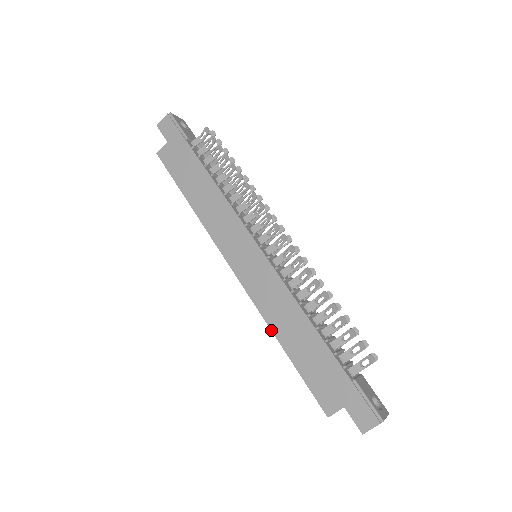
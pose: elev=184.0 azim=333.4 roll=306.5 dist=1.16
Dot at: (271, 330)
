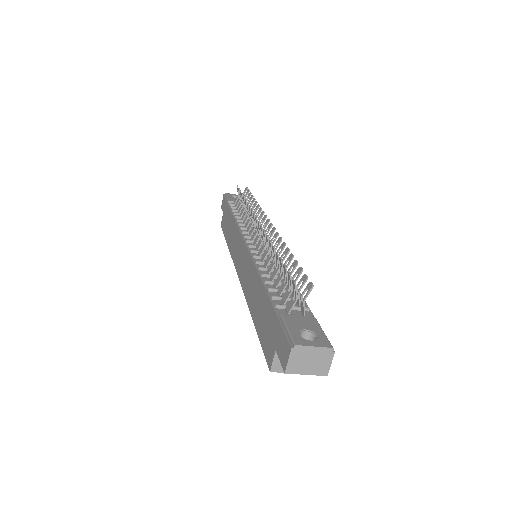
Dot at: occluded
